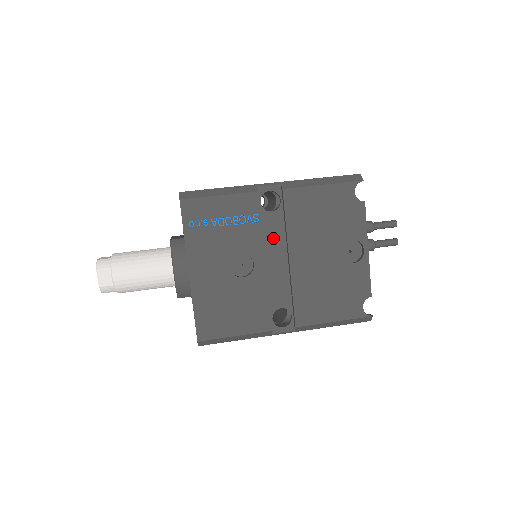
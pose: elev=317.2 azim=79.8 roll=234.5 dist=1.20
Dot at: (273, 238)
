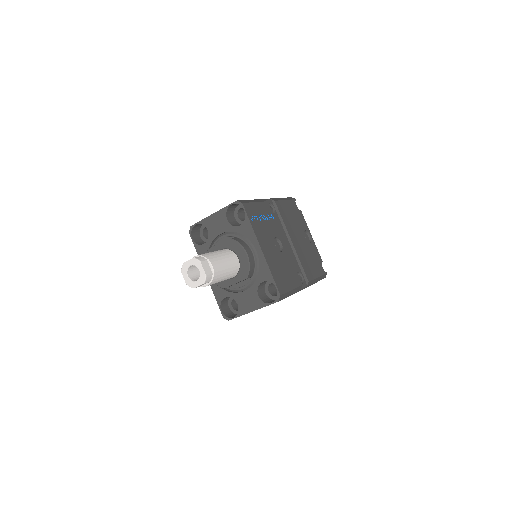
Dot at: (280, 230)
